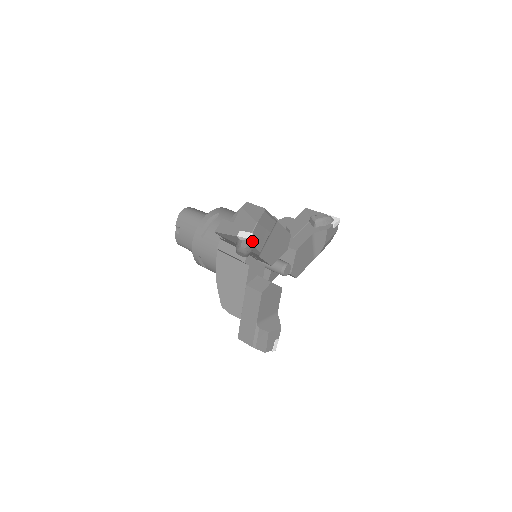
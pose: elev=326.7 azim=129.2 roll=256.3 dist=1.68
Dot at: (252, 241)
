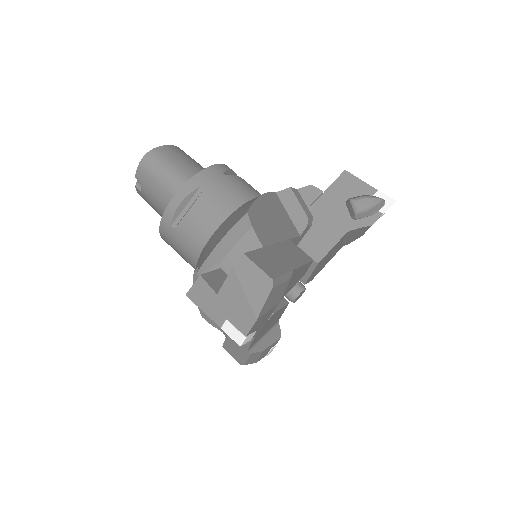
Dot at: (245, 342)
